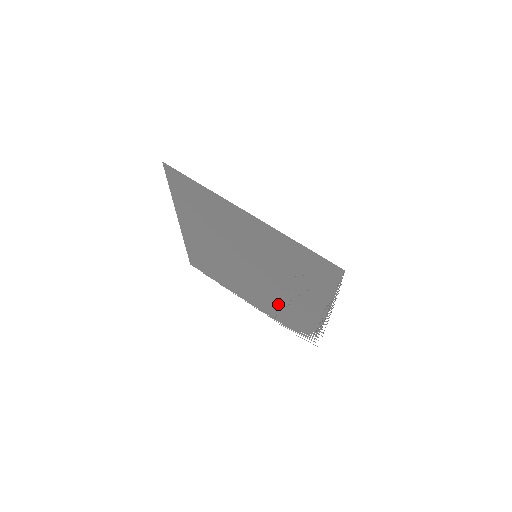
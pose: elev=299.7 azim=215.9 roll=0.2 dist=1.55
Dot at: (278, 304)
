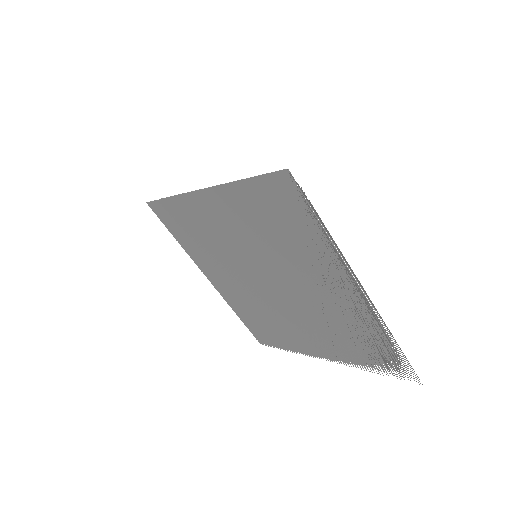
Dot at: (329, 326)
